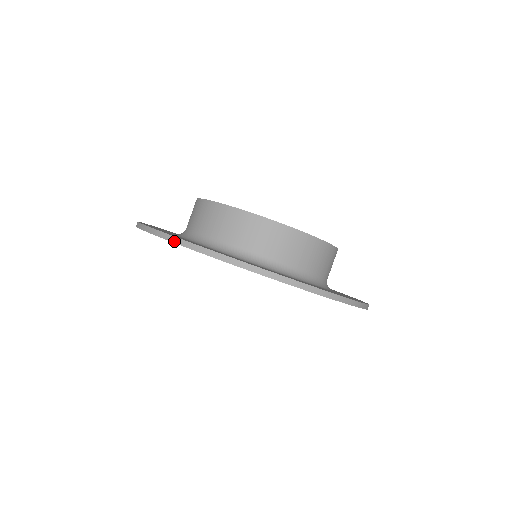
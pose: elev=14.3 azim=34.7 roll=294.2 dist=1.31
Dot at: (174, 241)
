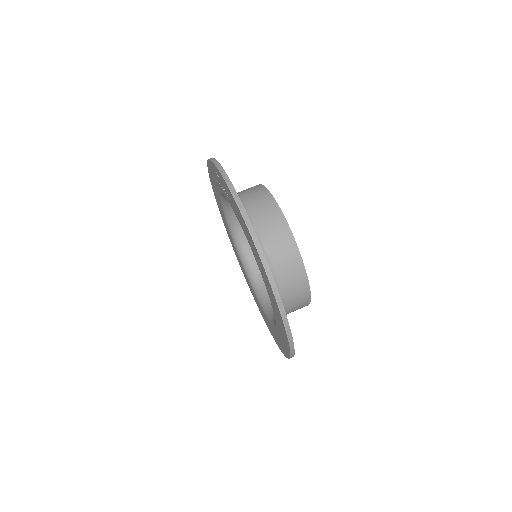
Dot at: (287, 331)
